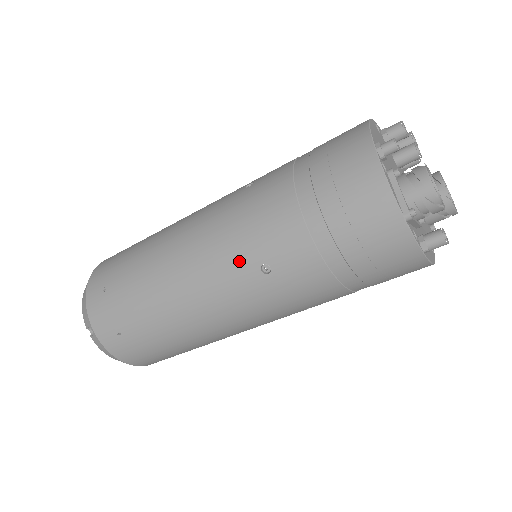
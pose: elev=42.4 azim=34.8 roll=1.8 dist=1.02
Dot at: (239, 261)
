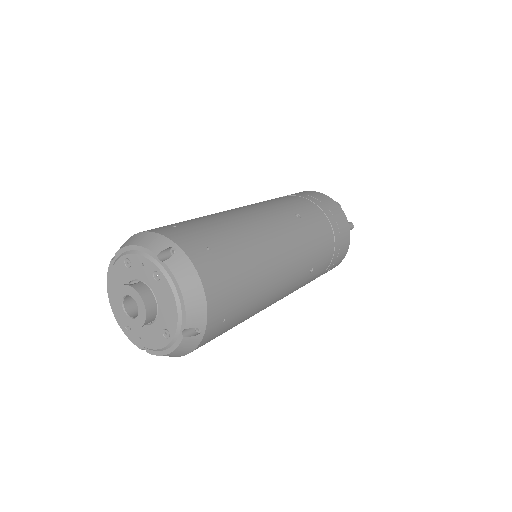
Dot at: (282, 211)
